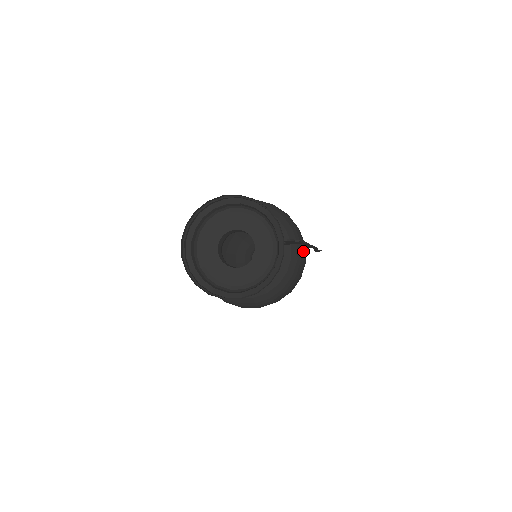
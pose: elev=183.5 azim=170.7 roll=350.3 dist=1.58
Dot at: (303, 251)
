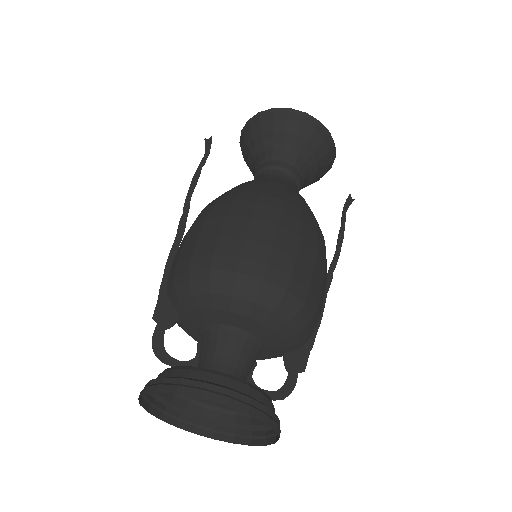
Dot at: occluded
